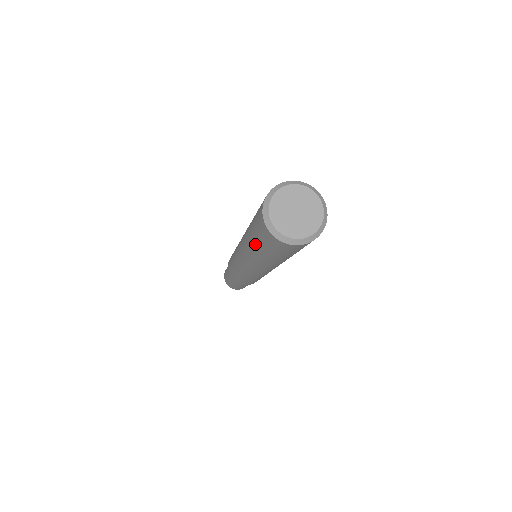
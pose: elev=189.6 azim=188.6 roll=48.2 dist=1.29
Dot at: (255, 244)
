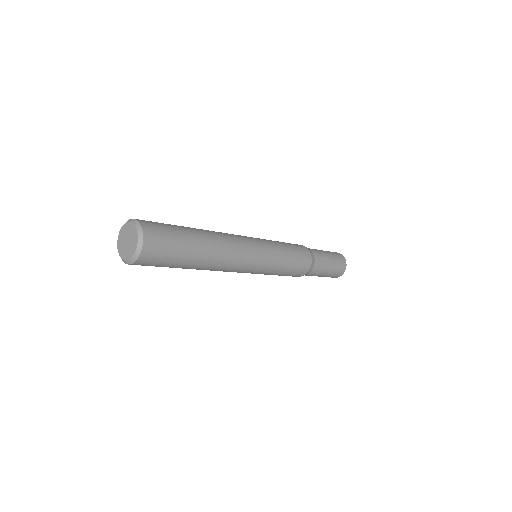
Dot at: occluded
